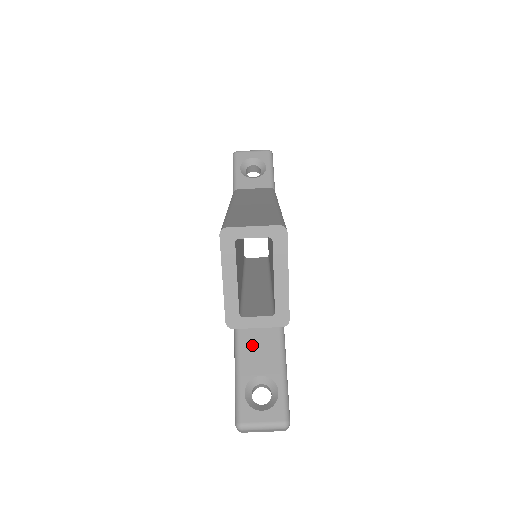
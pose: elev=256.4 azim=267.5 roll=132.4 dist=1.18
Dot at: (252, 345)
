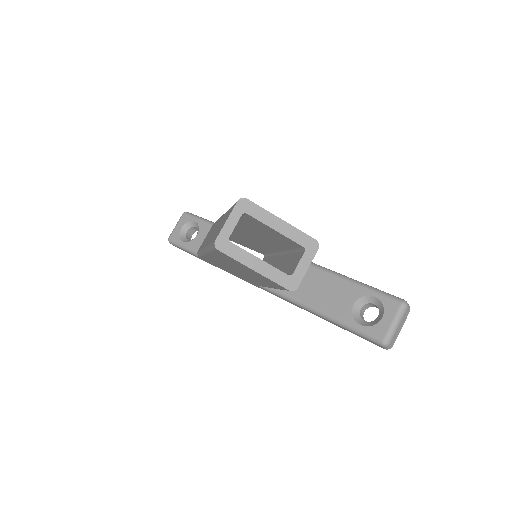
Dot at: (325, 300)
